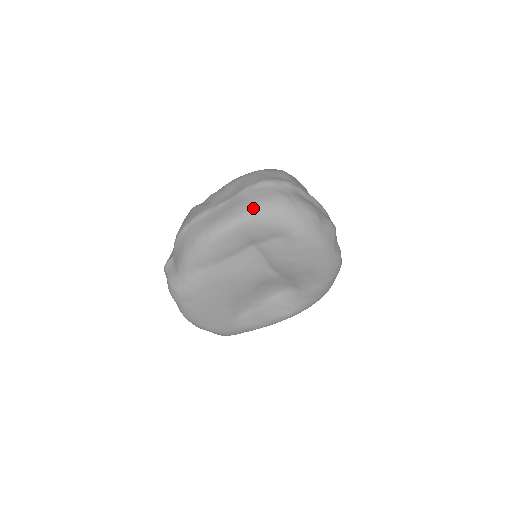
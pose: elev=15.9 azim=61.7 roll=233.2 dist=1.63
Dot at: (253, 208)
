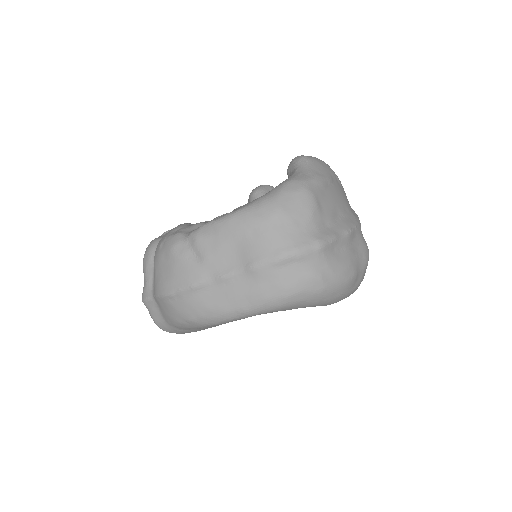
Dot at: (275, 302)
